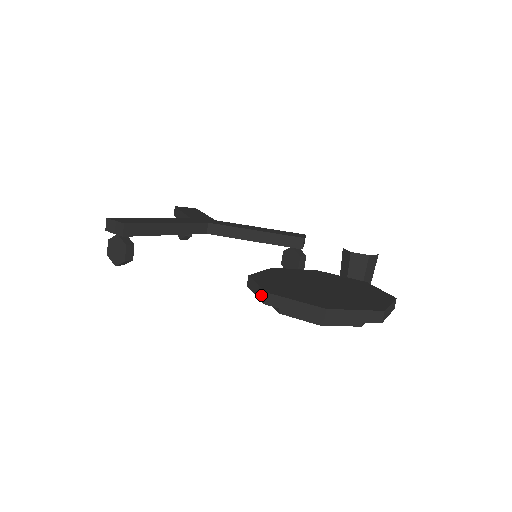
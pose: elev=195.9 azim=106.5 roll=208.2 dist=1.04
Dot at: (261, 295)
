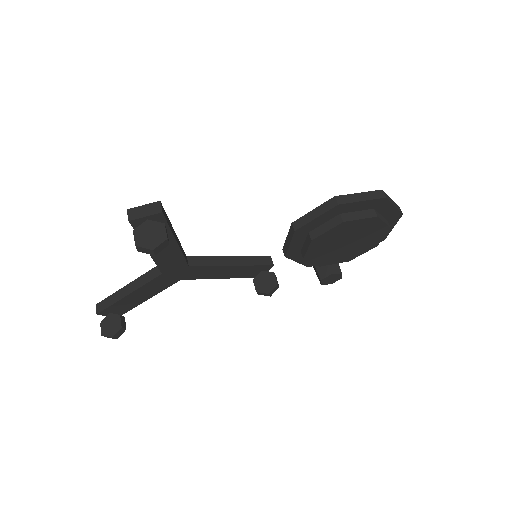
Dot at: (328, 205)
